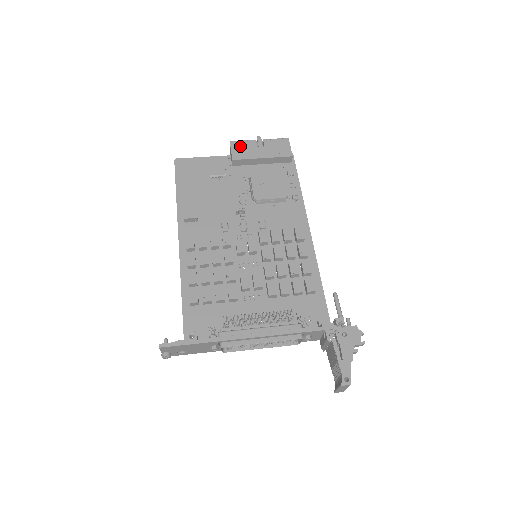
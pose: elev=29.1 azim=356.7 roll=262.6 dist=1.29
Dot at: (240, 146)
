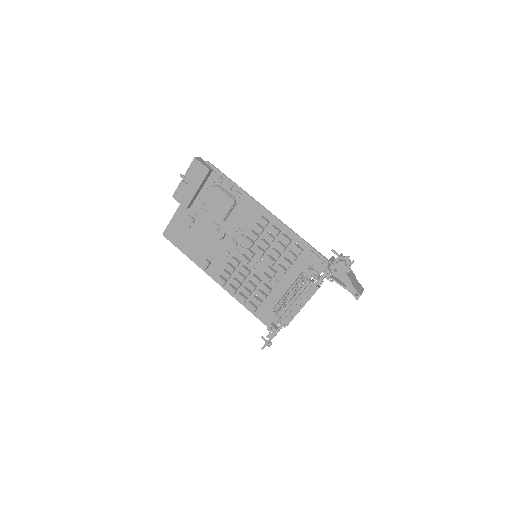
Dot at: (179, 195)
